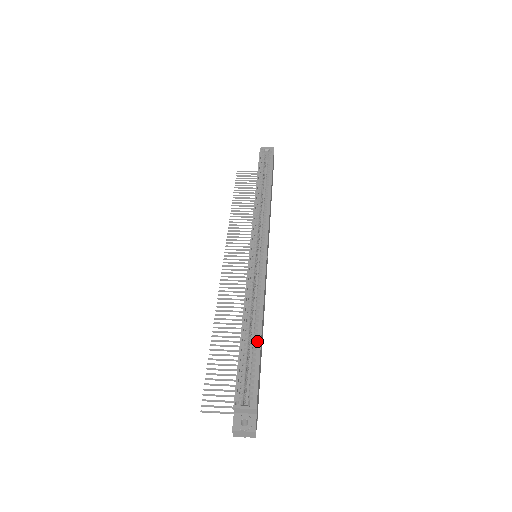
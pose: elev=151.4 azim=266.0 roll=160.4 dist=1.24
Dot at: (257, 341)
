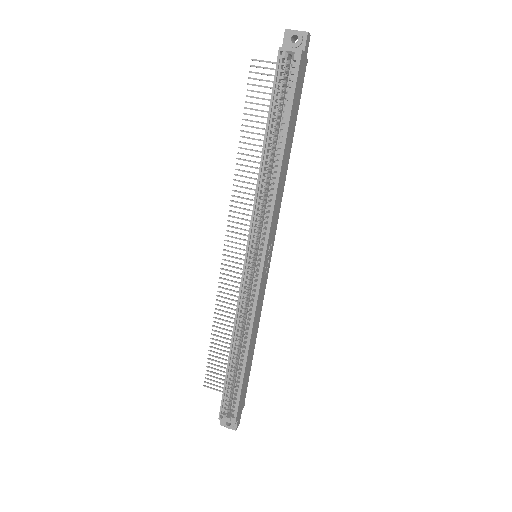
Dot at: (241, 371)
